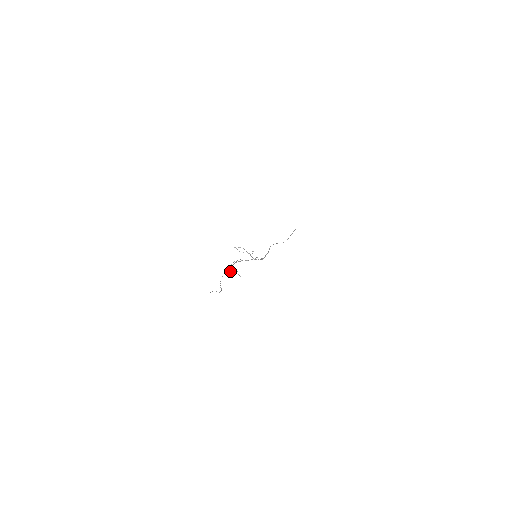
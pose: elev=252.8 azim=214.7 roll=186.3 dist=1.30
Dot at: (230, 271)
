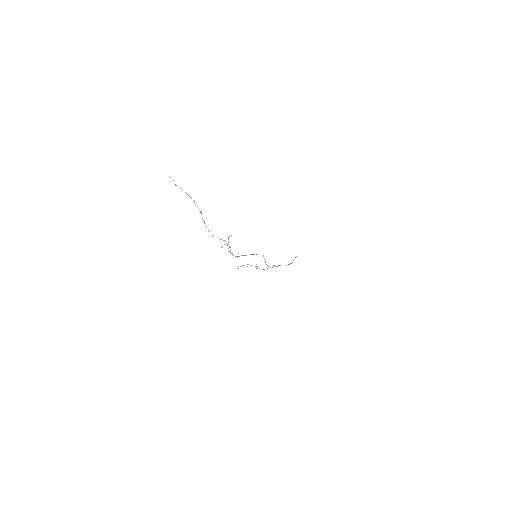
Dot at: (224, 244)
